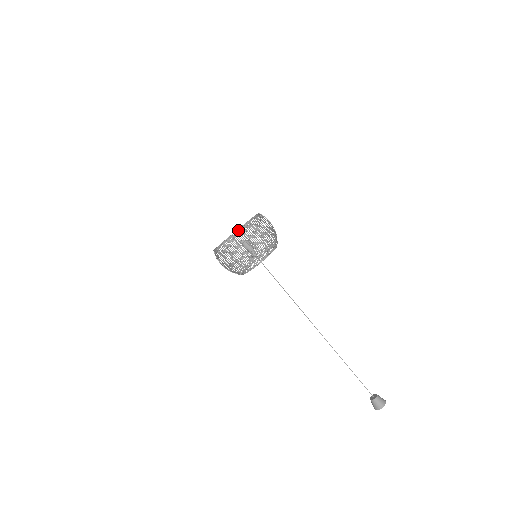
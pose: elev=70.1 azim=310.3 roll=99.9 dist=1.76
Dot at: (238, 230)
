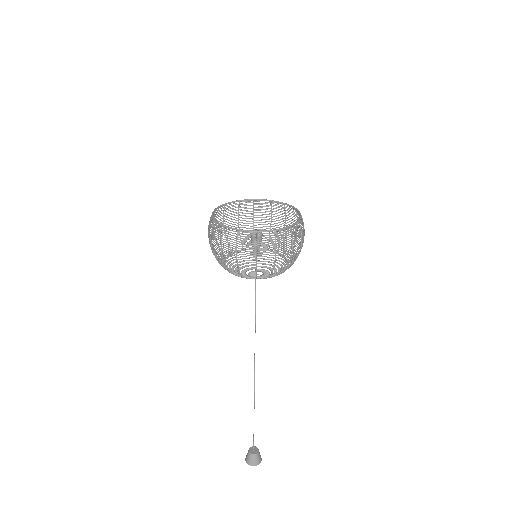
Dot at: occluded
